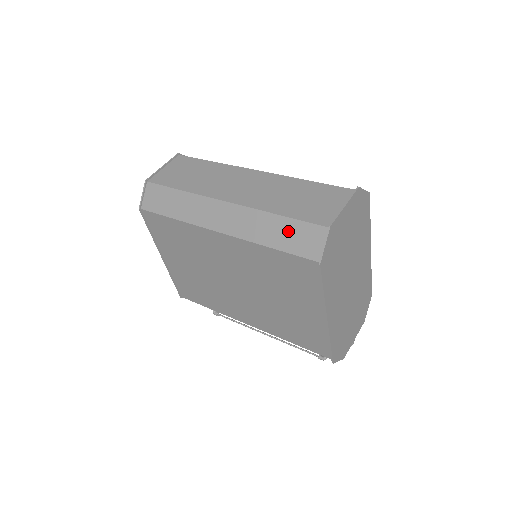
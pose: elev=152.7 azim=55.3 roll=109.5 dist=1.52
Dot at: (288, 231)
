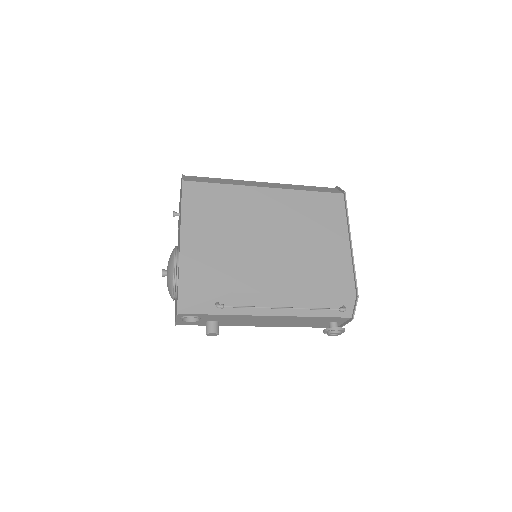
Dot at: (314, 188)
